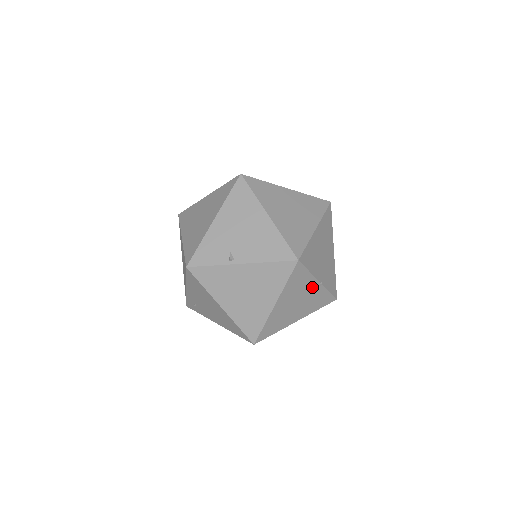
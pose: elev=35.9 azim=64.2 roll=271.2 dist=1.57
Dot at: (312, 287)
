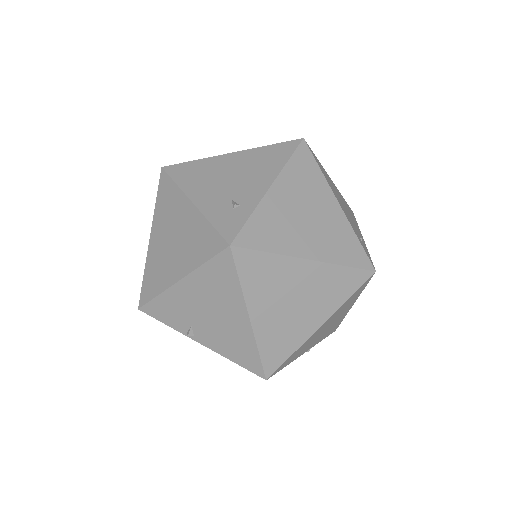
Dot at: occluded
